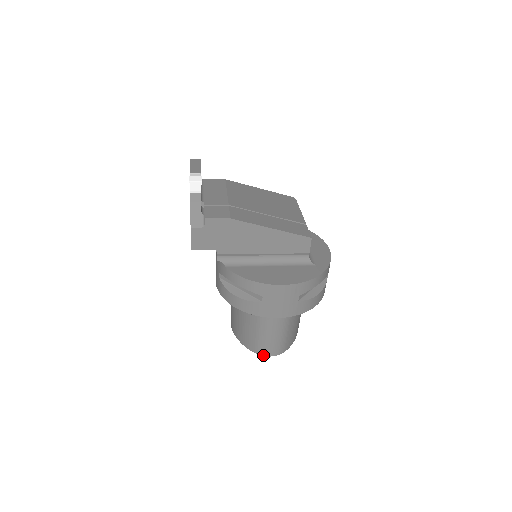
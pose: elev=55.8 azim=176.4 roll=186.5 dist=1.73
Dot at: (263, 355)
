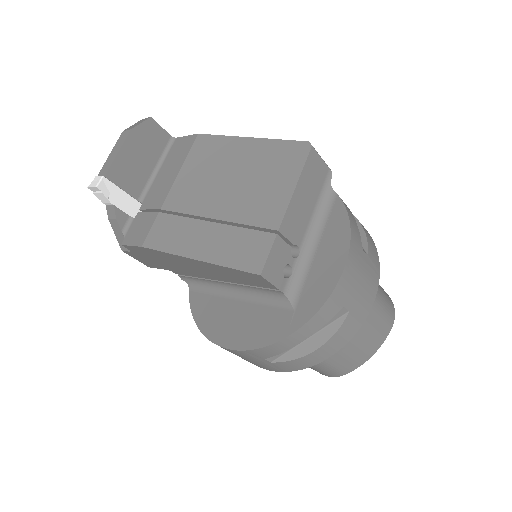
Dot at: occluded
